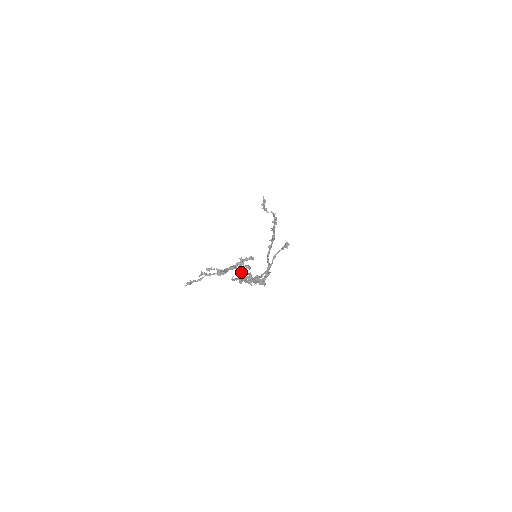
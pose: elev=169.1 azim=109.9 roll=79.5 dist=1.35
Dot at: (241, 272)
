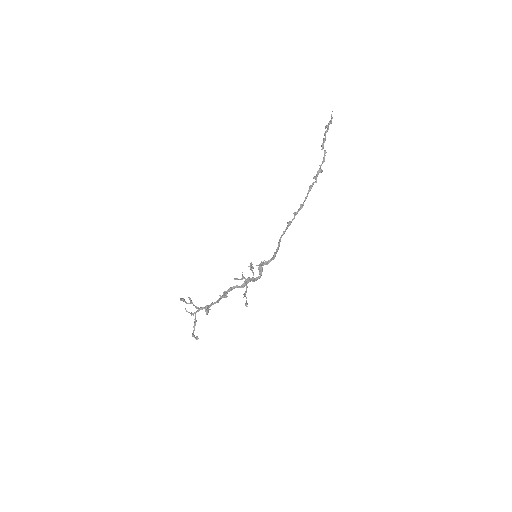
Dot at: (219, 300)
